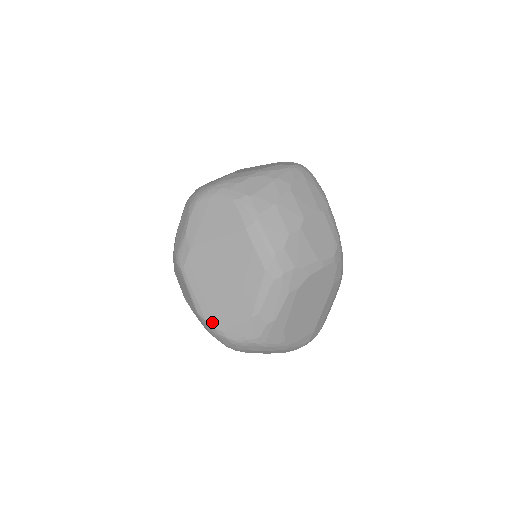
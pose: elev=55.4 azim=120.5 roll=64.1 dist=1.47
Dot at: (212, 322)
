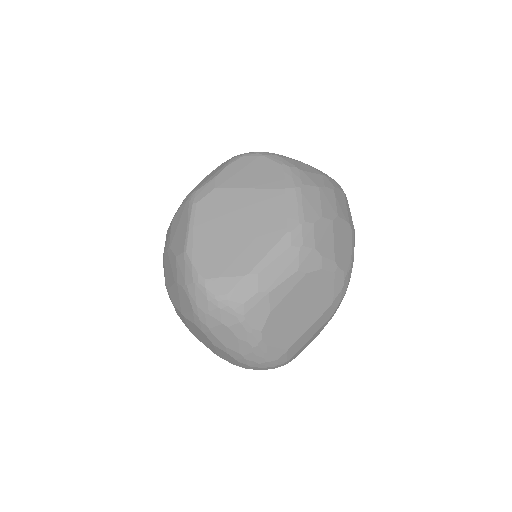
Dot at: (198, 265)
